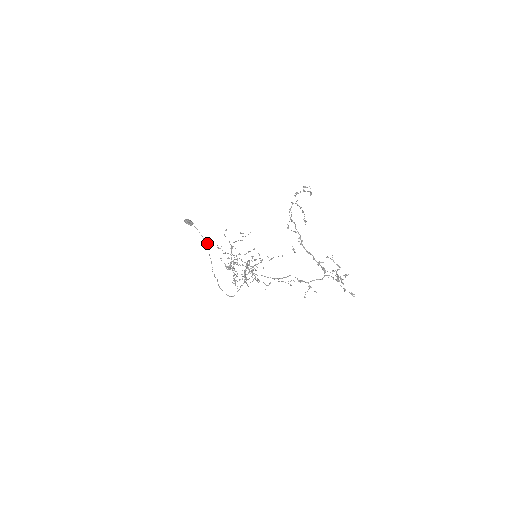
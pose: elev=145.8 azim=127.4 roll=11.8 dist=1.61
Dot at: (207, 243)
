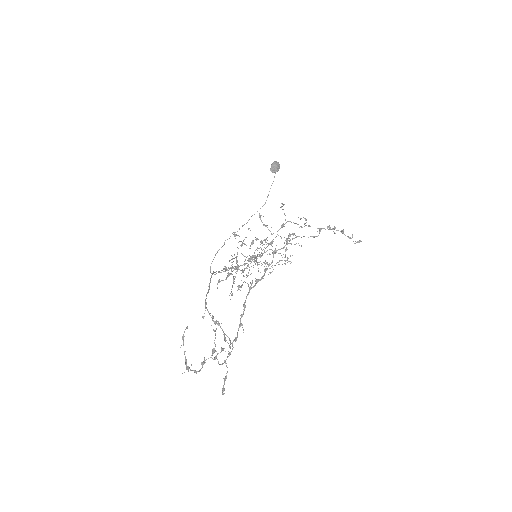
Dot at: (265, 202)
